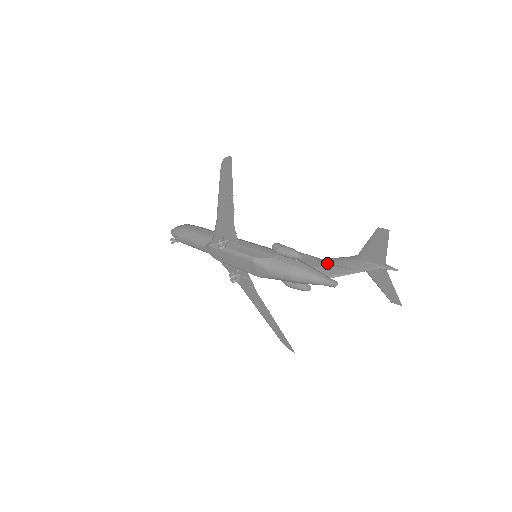
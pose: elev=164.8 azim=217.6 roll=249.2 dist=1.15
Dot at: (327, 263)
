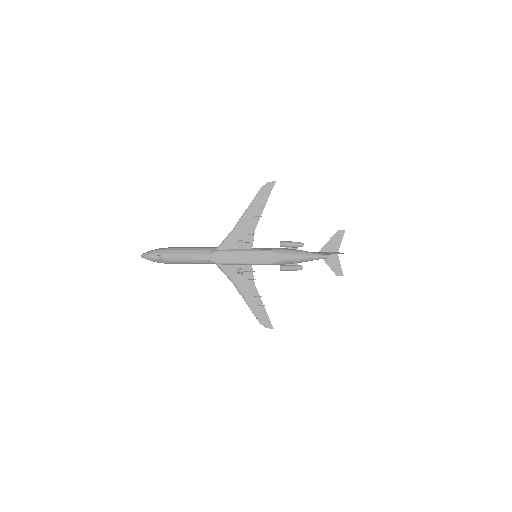
Dot at: occluded
